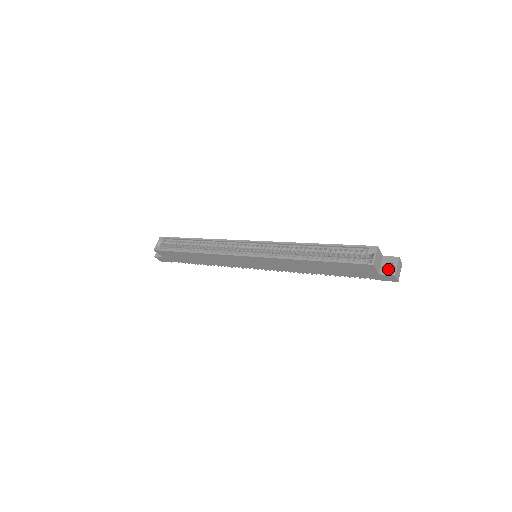
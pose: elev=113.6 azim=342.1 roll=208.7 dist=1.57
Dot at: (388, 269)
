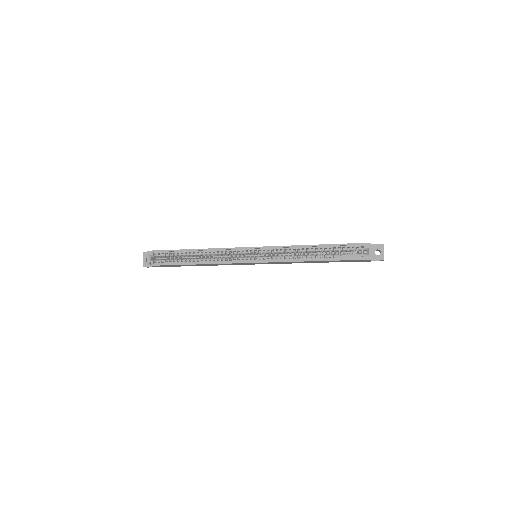
Dot at: (377, 256)
